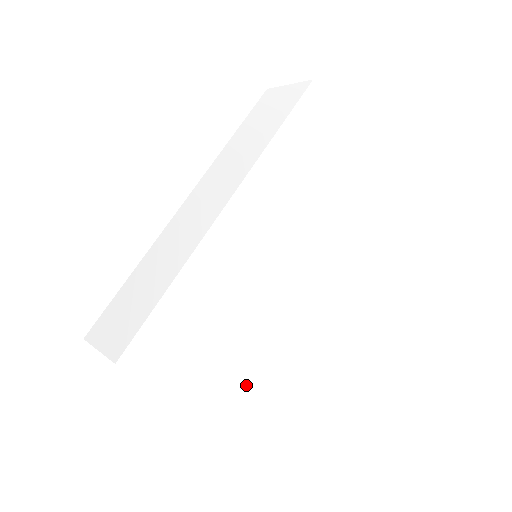
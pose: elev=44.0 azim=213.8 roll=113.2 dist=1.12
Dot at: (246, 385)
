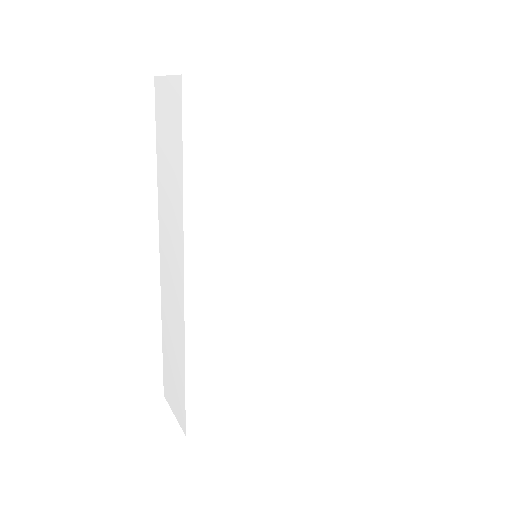
Dot at: (308, 363)
